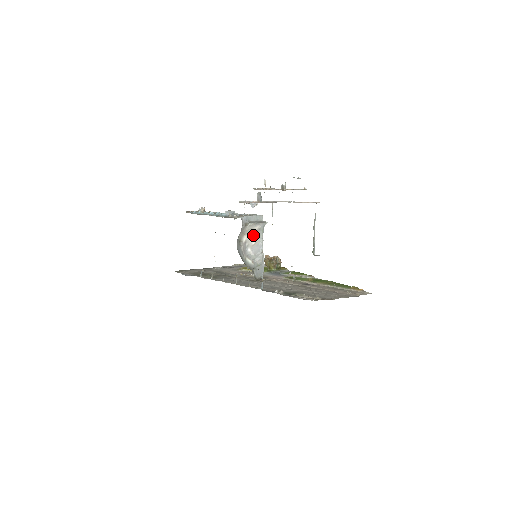
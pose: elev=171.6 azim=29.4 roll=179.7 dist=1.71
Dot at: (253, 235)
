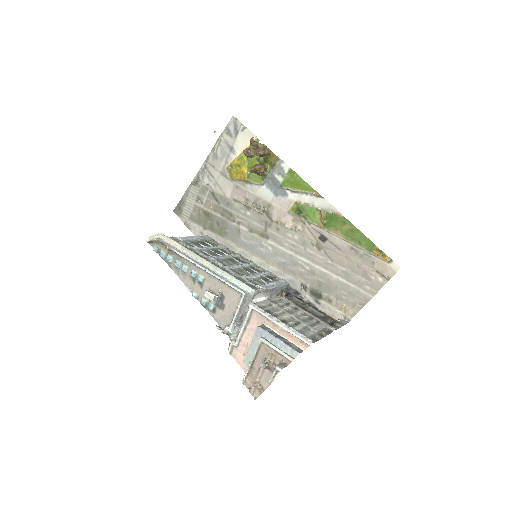
Dot at: occluded
